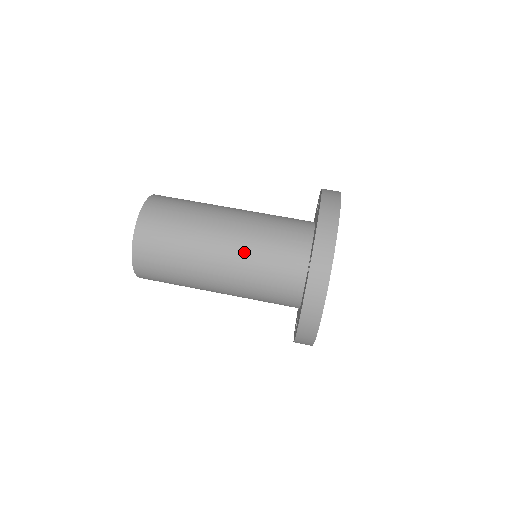
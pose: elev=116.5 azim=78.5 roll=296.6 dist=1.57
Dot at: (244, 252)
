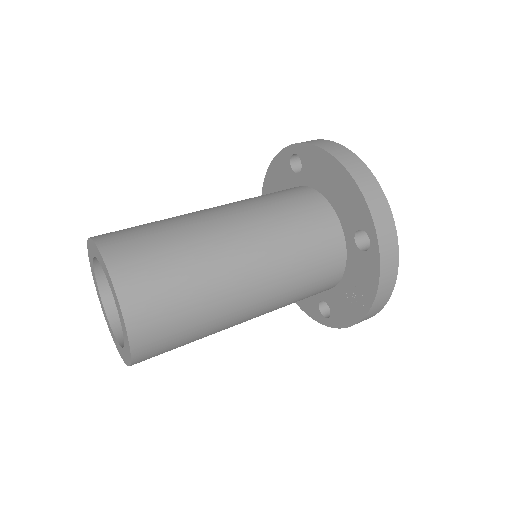
Dot at: (234, 202)
